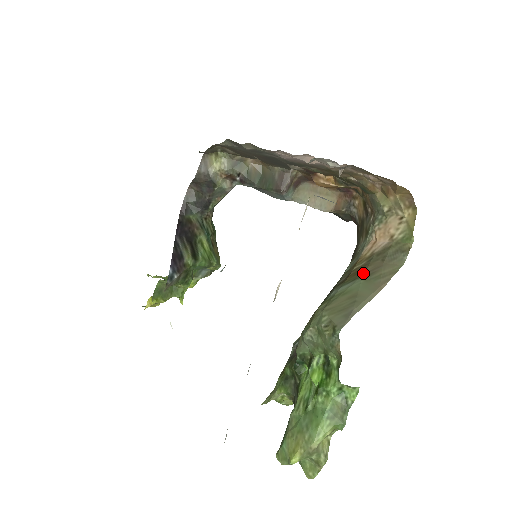
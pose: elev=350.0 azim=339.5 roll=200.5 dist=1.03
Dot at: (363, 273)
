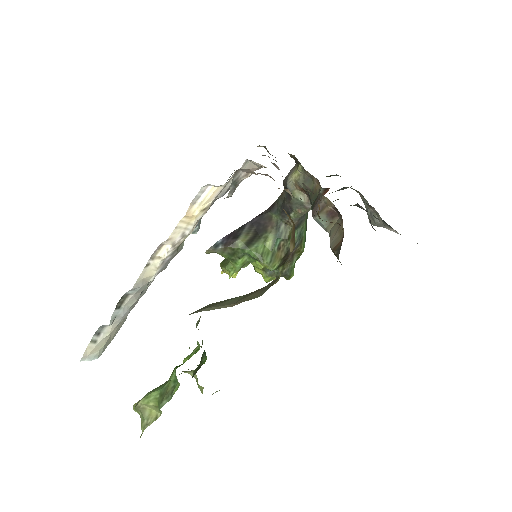
Dot at: (250, 293)
